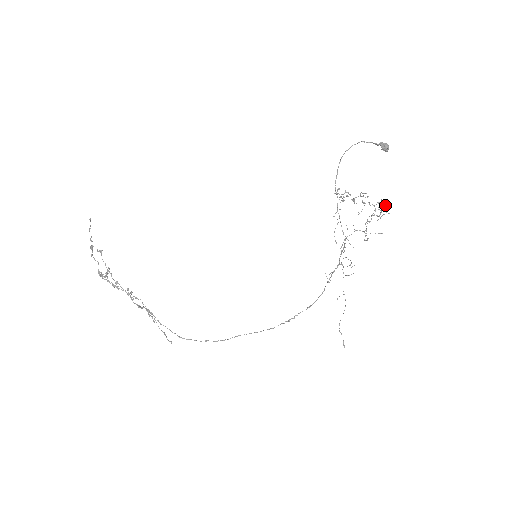
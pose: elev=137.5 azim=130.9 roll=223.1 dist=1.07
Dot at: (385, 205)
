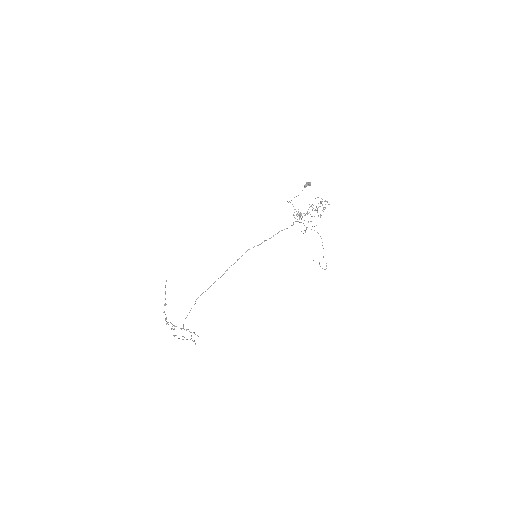
Dot at: (321, 198)
